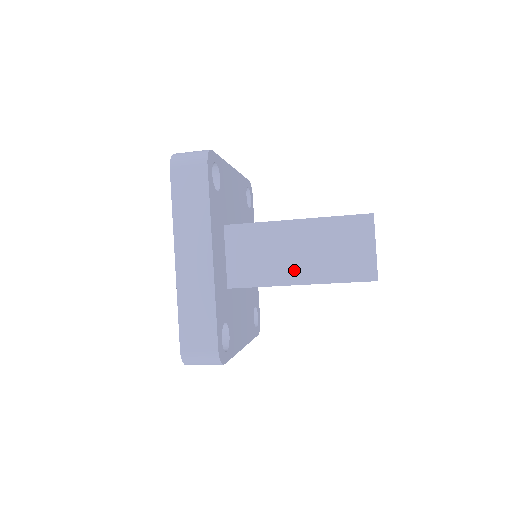
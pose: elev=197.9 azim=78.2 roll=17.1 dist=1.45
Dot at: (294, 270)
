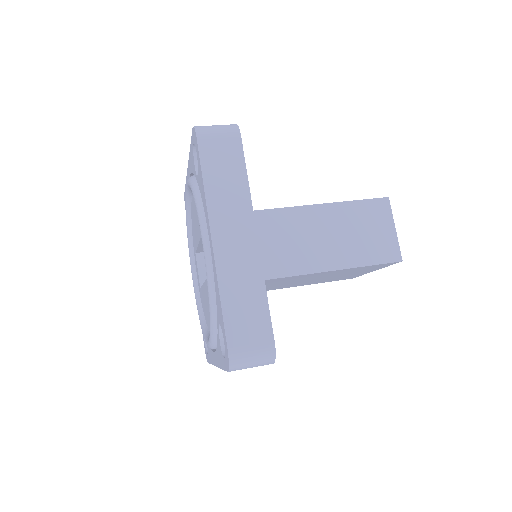
Dot at: (323, 256)
